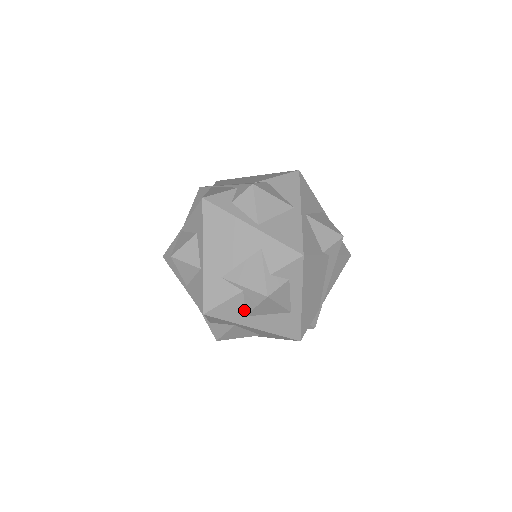
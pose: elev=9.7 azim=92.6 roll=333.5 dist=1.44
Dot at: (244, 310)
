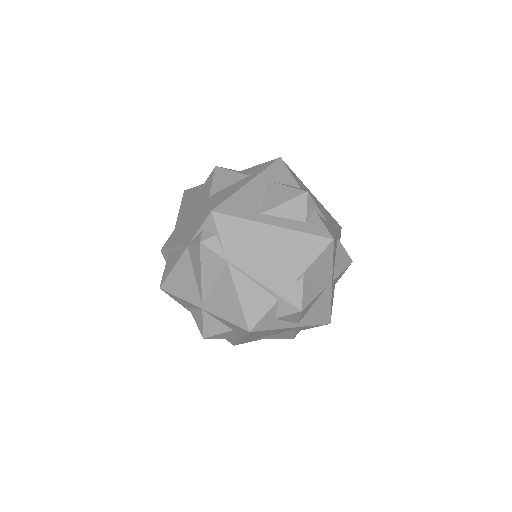
Dot at: occluded
